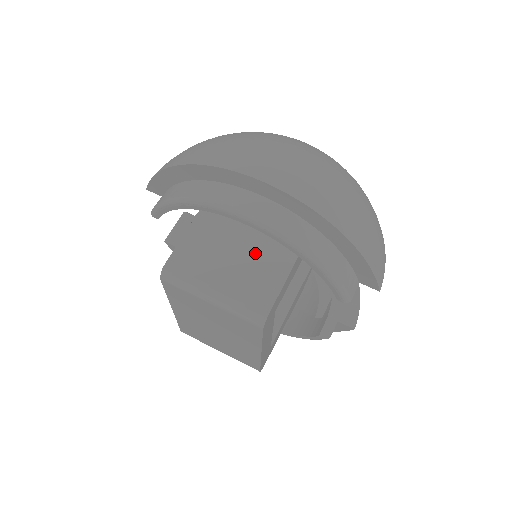
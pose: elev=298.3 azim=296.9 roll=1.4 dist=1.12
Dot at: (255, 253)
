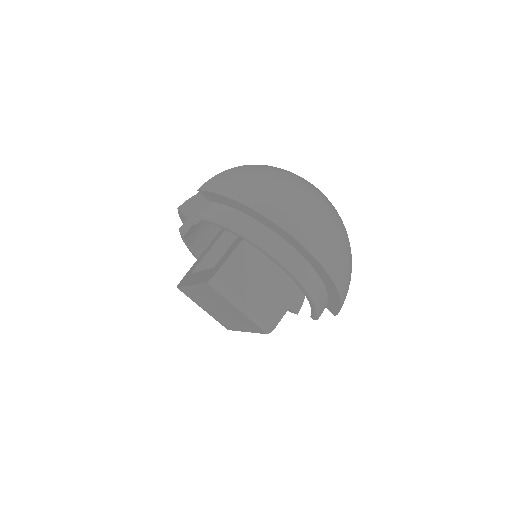
Dot at: (276, 281)
